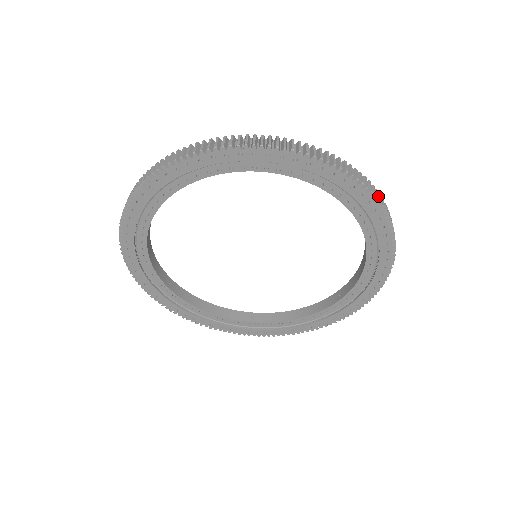
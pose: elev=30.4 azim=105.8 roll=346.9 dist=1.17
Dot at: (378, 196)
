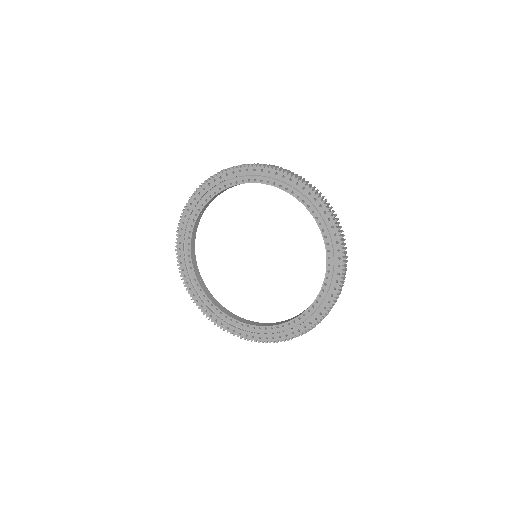
Dot at: (328, 203)
